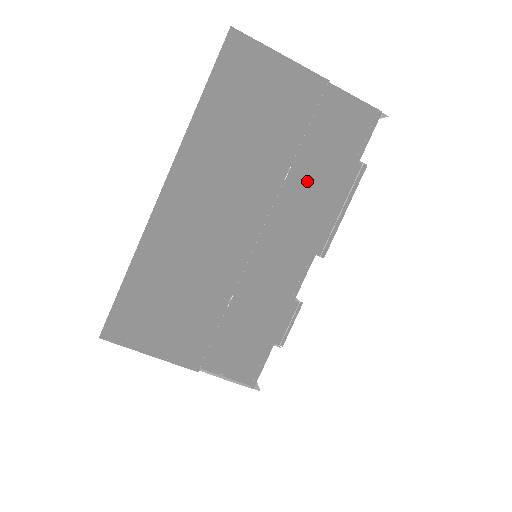
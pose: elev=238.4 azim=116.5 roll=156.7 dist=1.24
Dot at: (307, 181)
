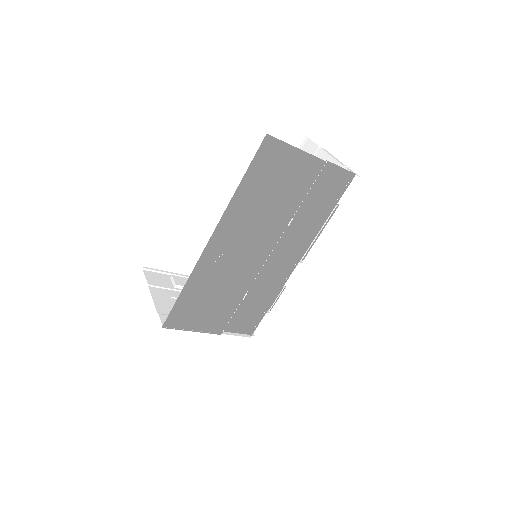
Dot at: (301, 221)
